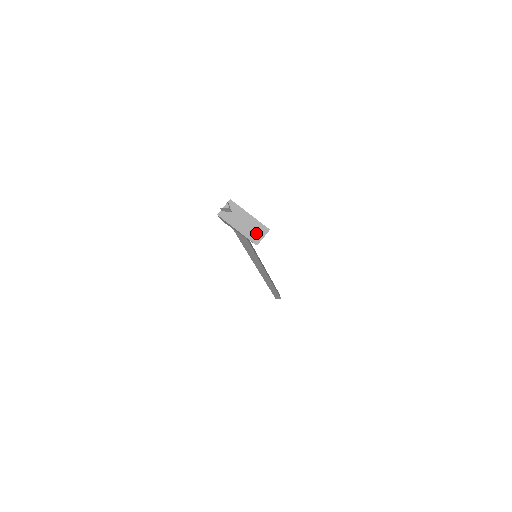
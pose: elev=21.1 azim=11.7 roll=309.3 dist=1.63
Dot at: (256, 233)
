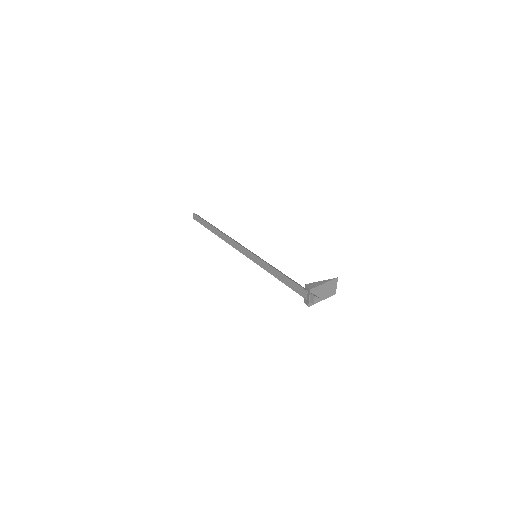
Dot at: (332, 289)
